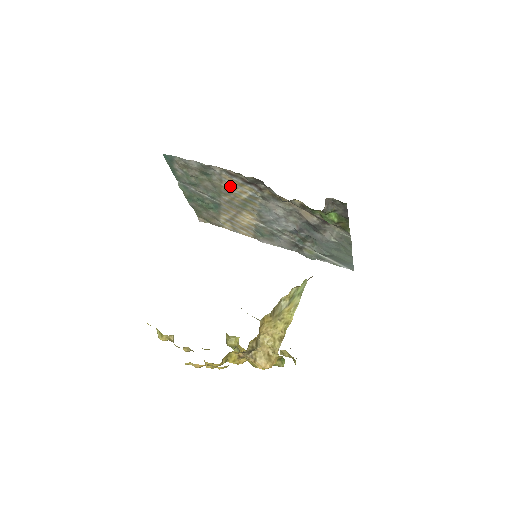
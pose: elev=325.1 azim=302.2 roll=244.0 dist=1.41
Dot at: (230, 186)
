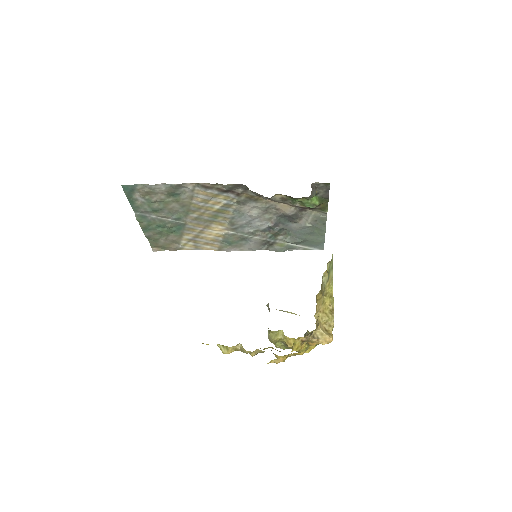
Dot at: (202, 200)
